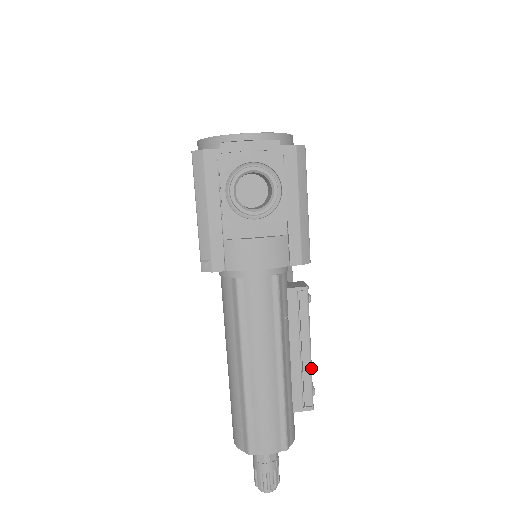
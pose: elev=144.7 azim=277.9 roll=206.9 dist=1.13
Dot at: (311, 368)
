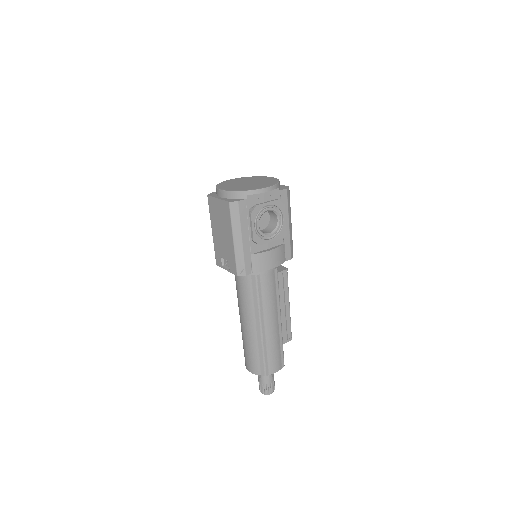
Dot at: occluded
